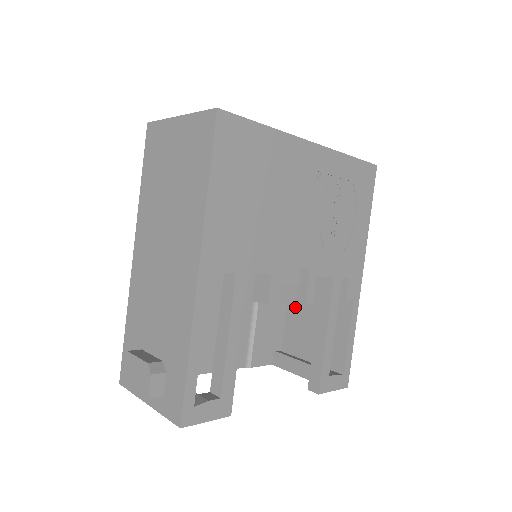
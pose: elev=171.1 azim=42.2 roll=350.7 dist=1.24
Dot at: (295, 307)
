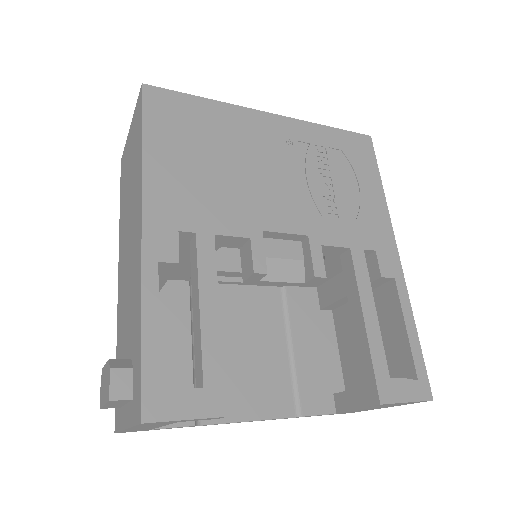
Dot at: (344, 331)
